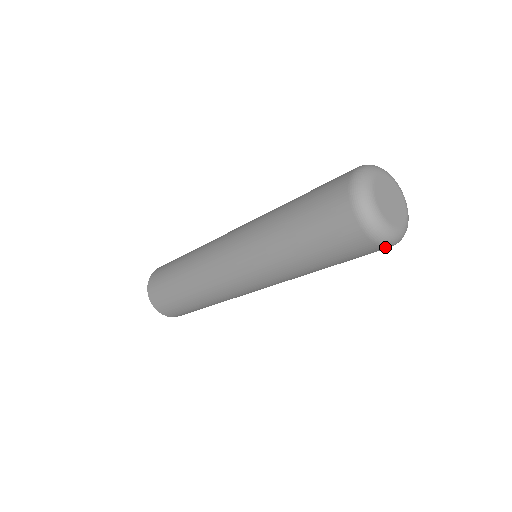
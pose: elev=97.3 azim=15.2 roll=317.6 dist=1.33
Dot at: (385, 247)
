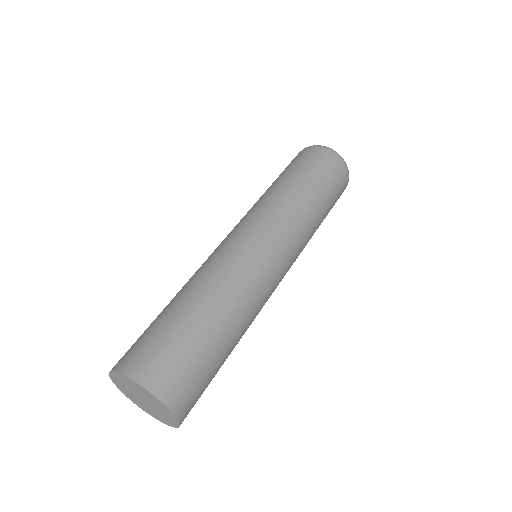
Dot at: (347, 172)
